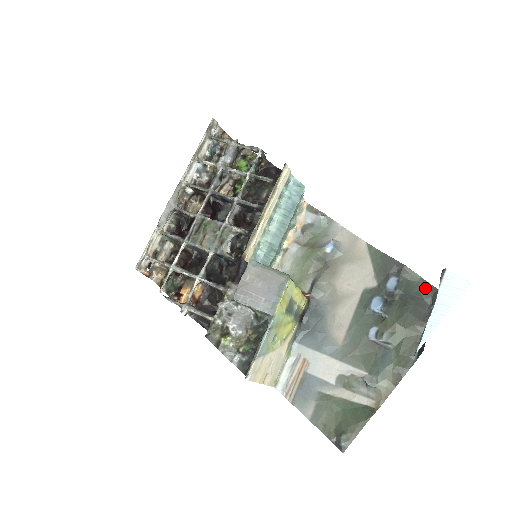
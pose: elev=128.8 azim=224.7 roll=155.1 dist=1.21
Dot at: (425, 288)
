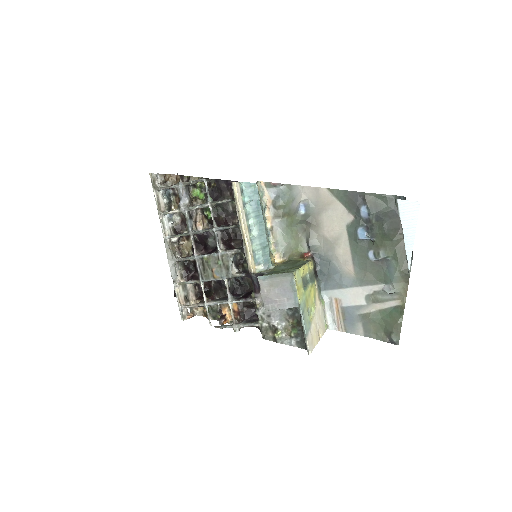
Dot at: (390, 201)
